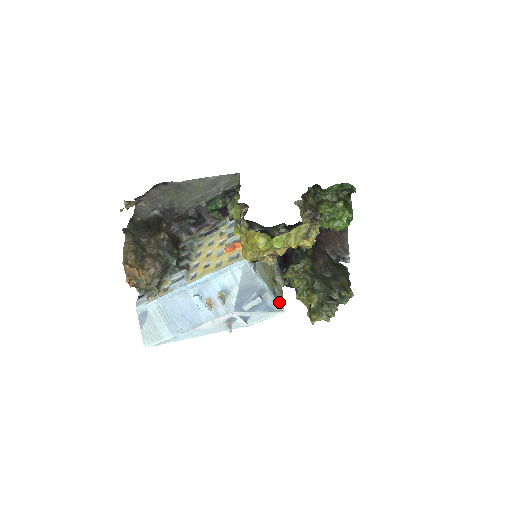
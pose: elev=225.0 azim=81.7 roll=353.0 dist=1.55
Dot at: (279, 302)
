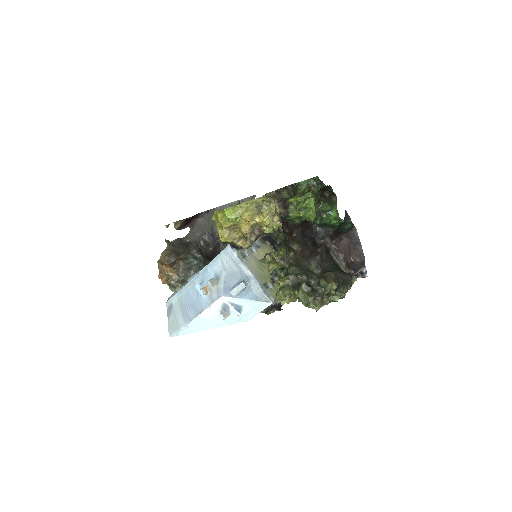
Dot at: (268, 294)
